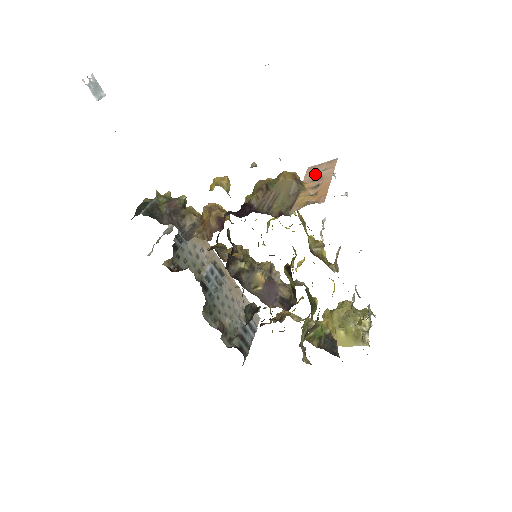
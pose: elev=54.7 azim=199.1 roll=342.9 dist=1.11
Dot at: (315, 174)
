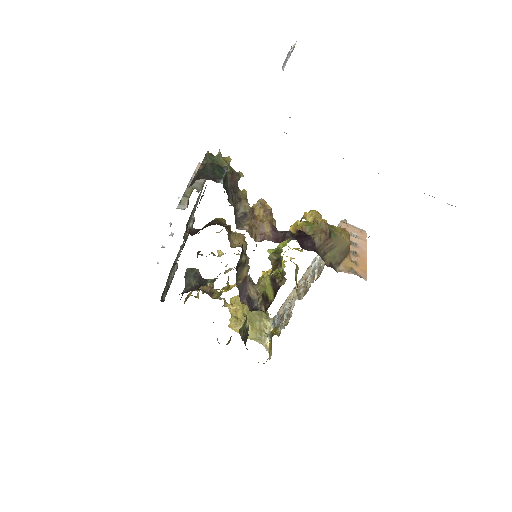
Dot at: (351, 236)
